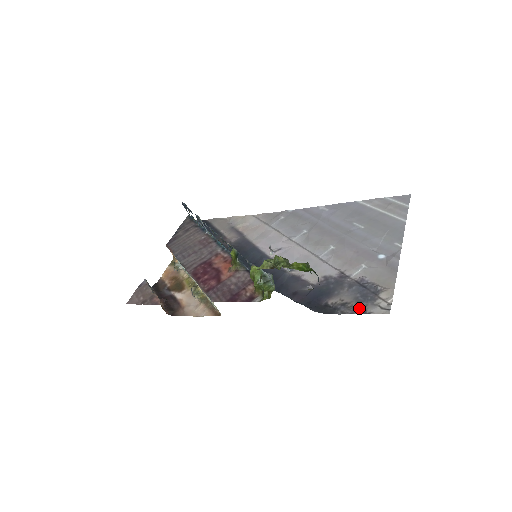
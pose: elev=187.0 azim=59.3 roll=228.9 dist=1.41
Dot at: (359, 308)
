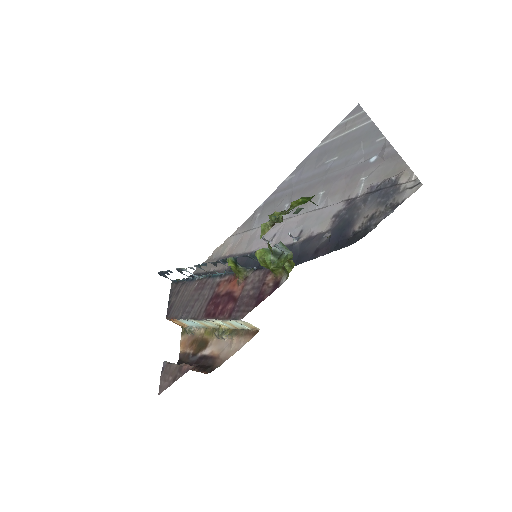
Dot at: (389, 207)
